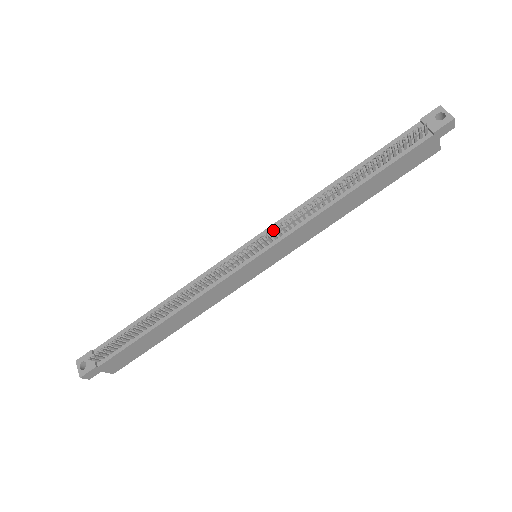
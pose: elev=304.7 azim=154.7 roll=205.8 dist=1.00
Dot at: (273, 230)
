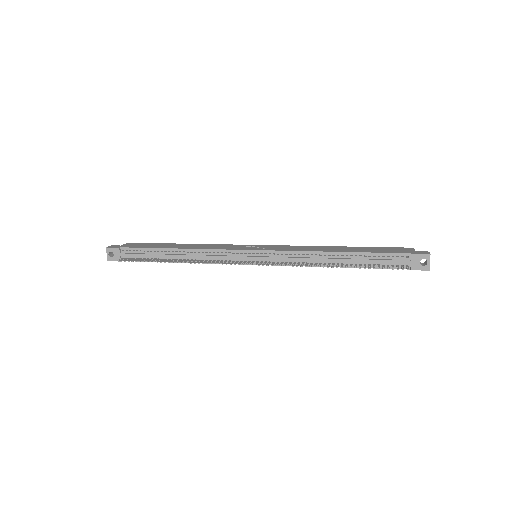
Dot at: (275, 255)
